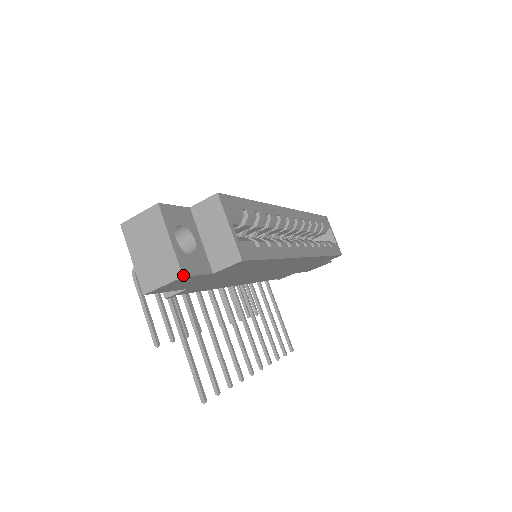
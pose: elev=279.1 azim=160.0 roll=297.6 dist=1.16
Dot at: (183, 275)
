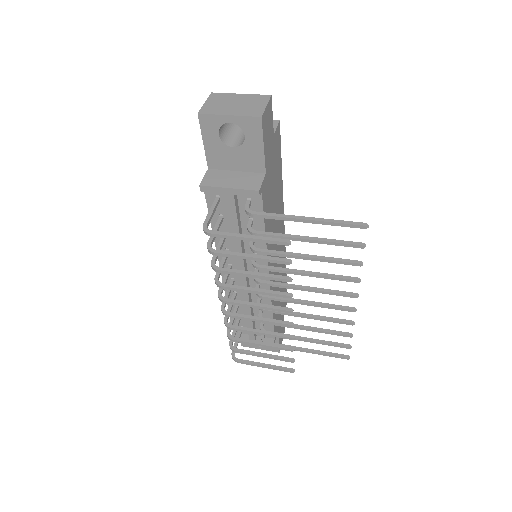
Dot at: (270, 96)
